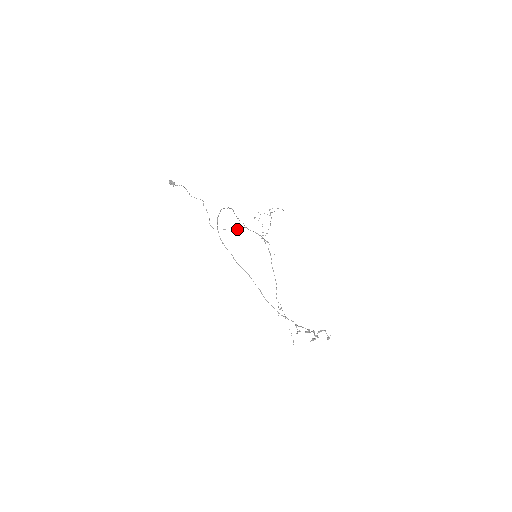
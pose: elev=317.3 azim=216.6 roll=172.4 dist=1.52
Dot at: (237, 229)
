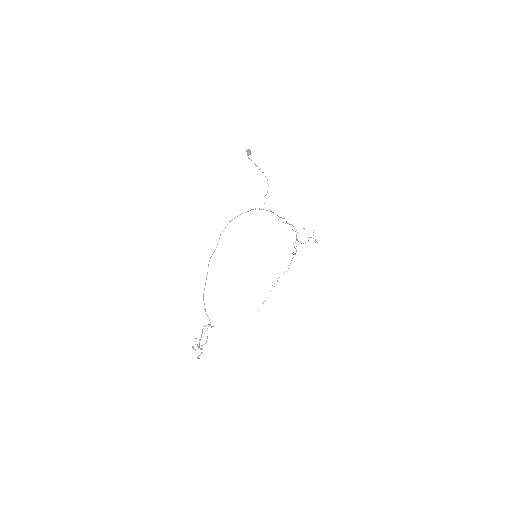
Dot at: occluded
